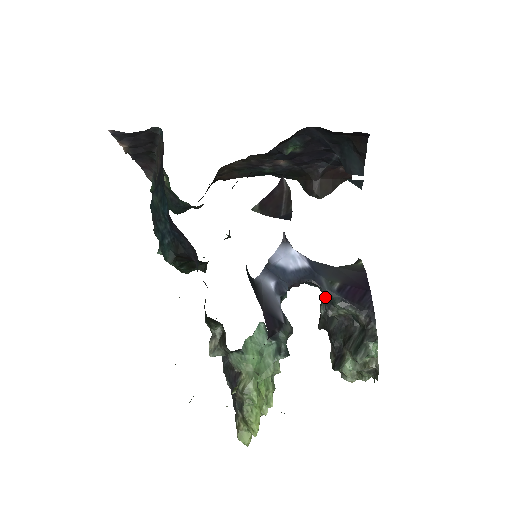
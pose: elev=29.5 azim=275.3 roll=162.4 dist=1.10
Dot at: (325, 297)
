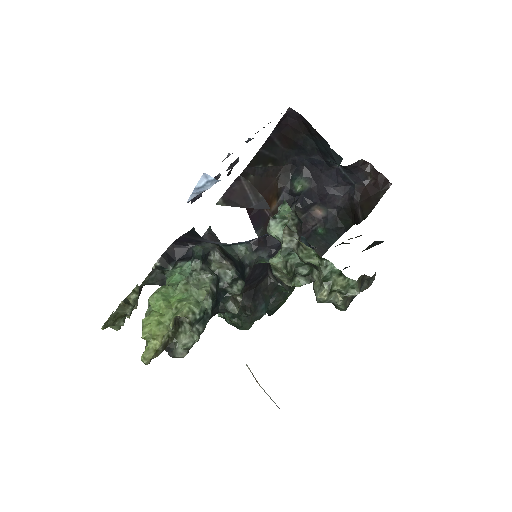
Dot at: occluded
